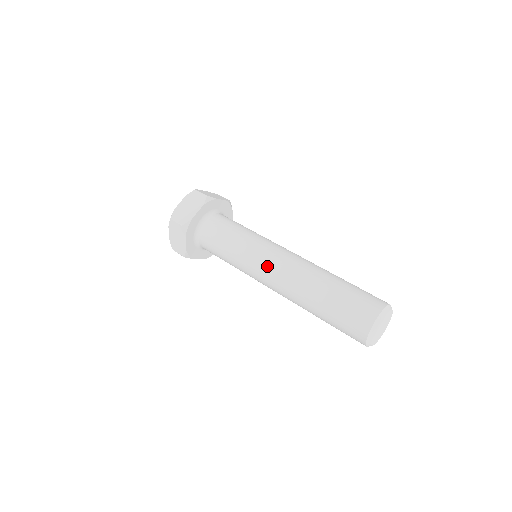
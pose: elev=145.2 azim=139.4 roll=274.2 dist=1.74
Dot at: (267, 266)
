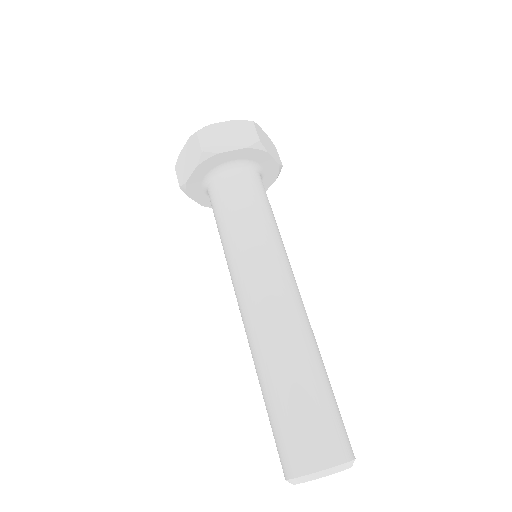
Dot at: (255, 284)
